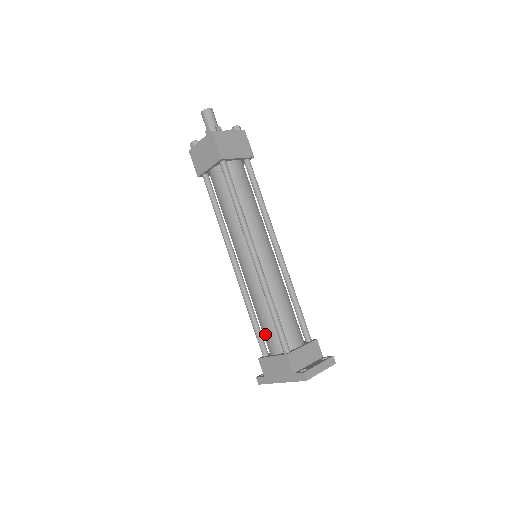
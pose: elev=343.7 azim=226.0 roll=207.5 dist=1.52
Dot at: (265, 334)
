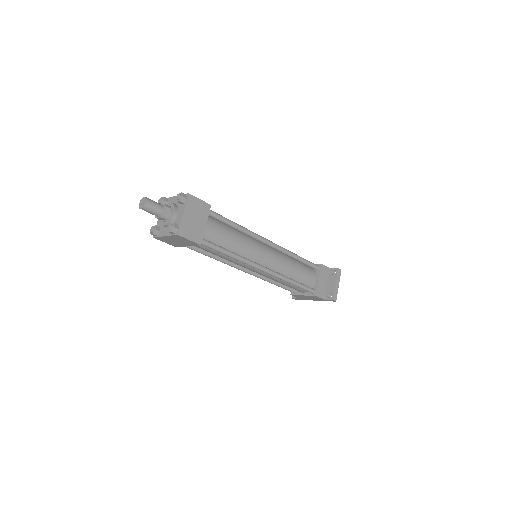
Dot at: occluded
